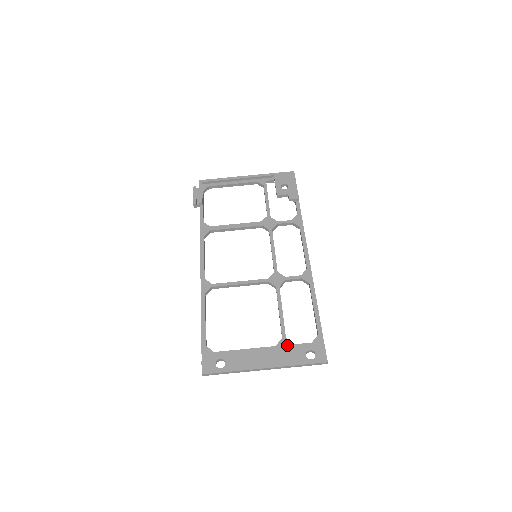
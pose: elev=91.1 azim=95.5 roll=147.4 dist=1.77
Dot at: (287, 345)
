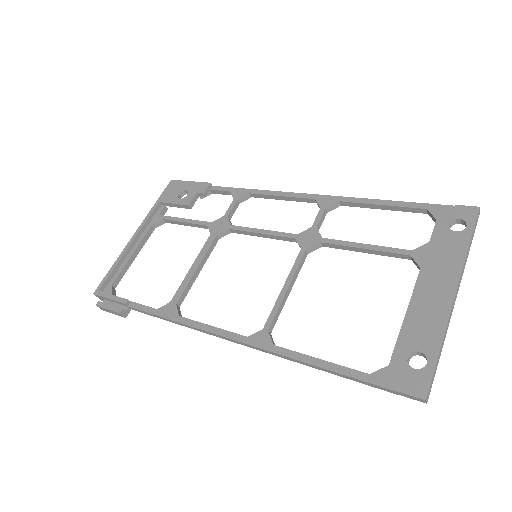
Dot at: (426, 252)
